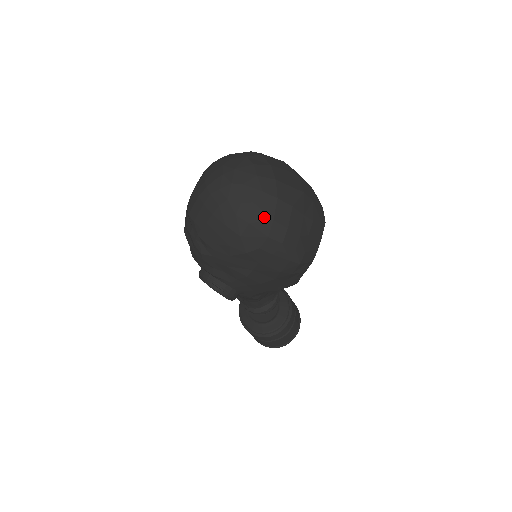
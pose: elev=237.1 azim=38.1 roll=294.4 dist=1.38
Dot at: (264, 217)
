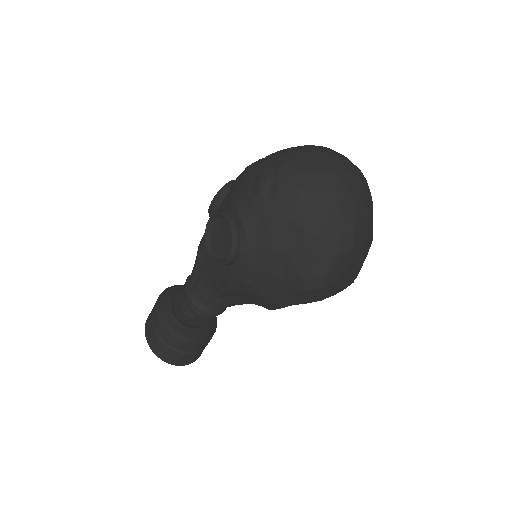
Dot at: (351, 218)
